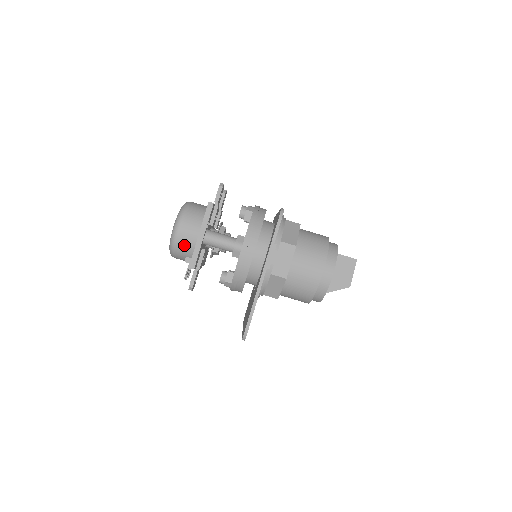
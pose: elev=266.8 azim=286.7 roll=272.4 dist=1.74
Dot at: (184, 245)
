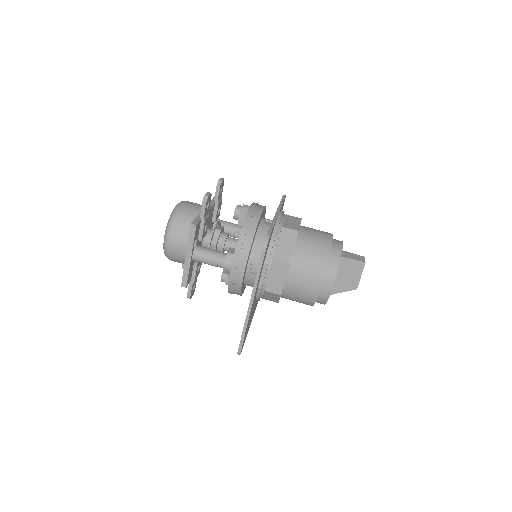
Dot at: (177, 257)
